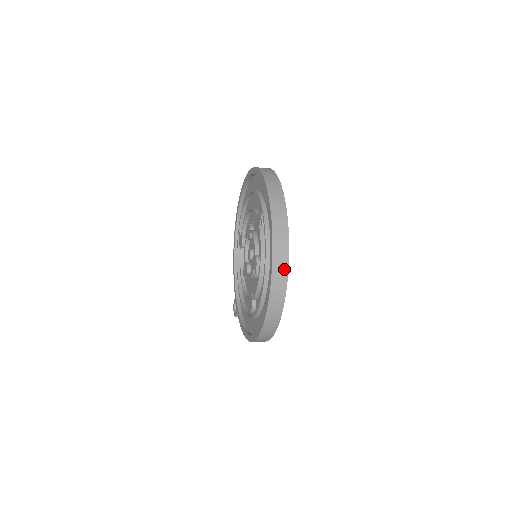
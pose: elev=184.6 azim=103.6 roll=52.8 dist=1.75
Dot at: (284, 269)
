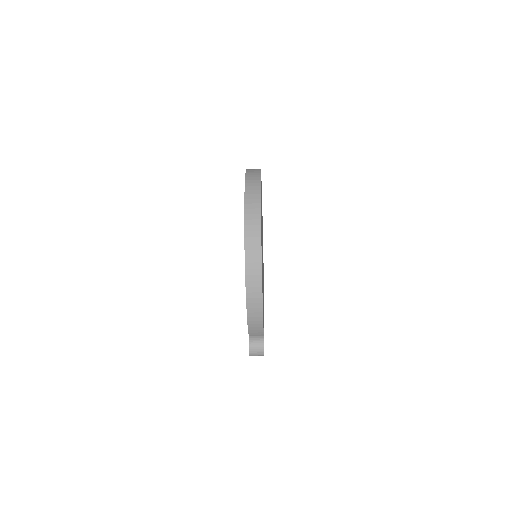
Dot at: (257, 174)
